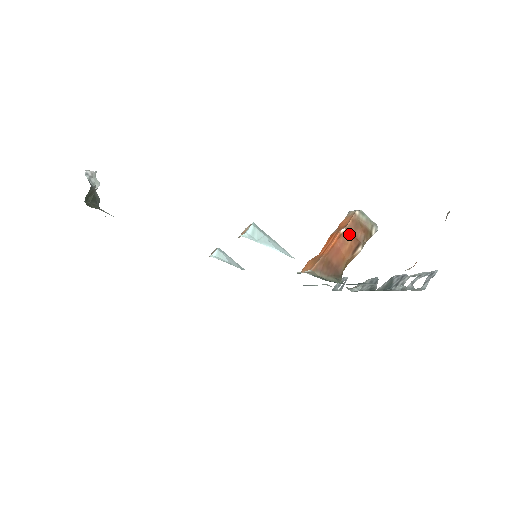
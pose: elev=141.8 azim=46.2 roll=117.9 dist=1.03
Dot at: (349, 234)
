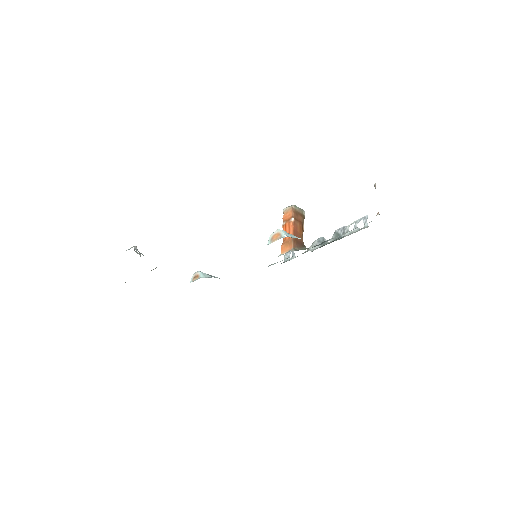
Dot at: (296, 220)
